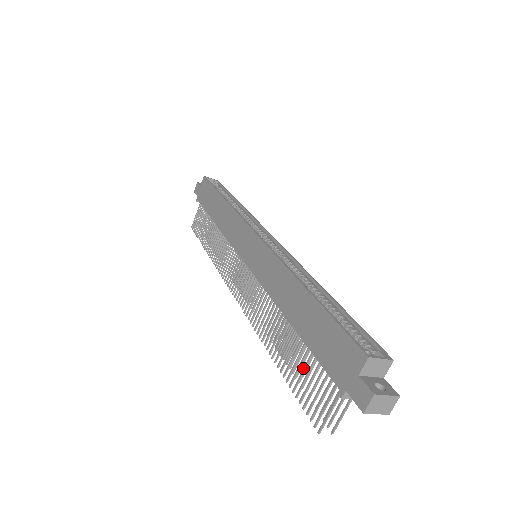
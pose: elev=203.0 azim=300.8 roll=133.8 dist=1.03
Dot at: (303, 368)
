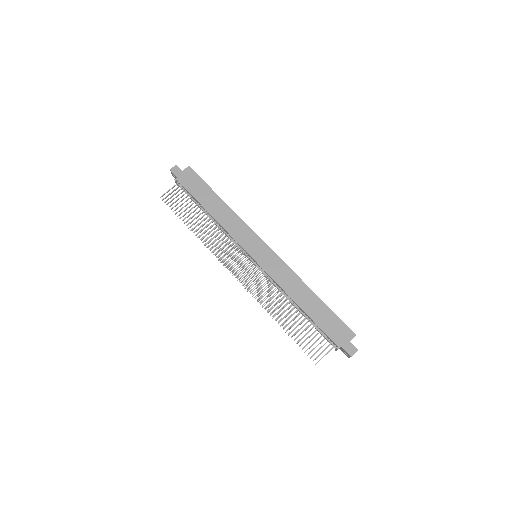
Dot at: (307, 332)
